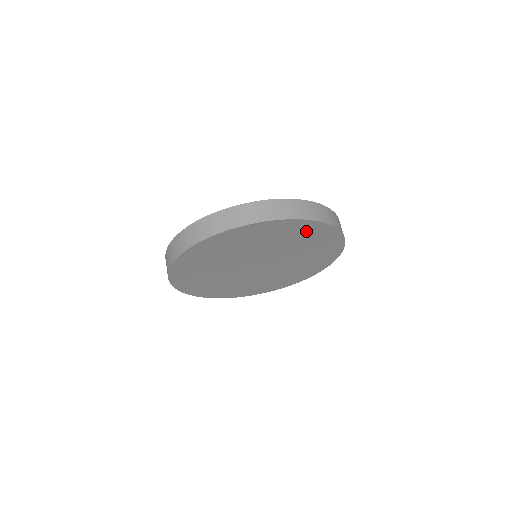
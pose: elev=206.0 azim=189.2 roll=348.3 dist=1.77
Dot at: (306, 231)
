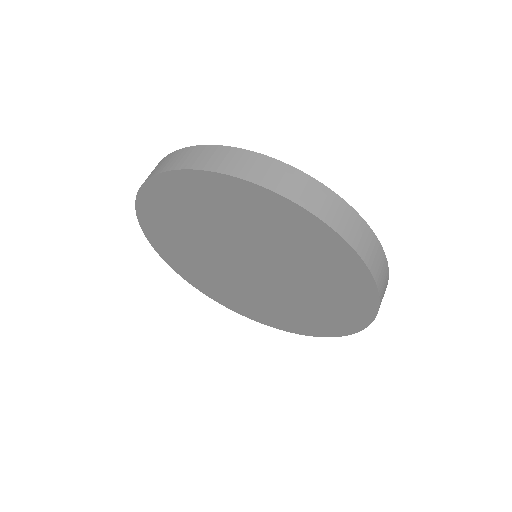
Dot at: (302, 230)
